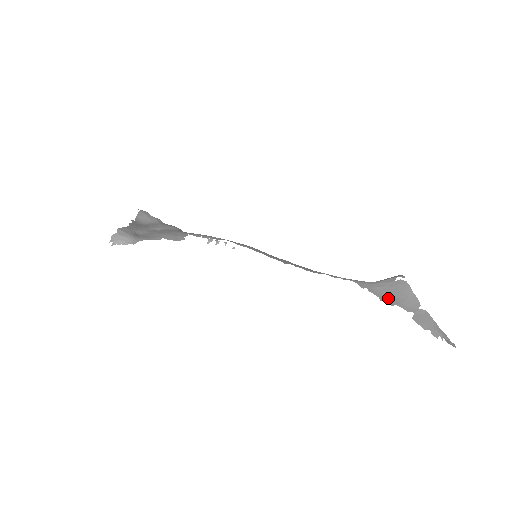
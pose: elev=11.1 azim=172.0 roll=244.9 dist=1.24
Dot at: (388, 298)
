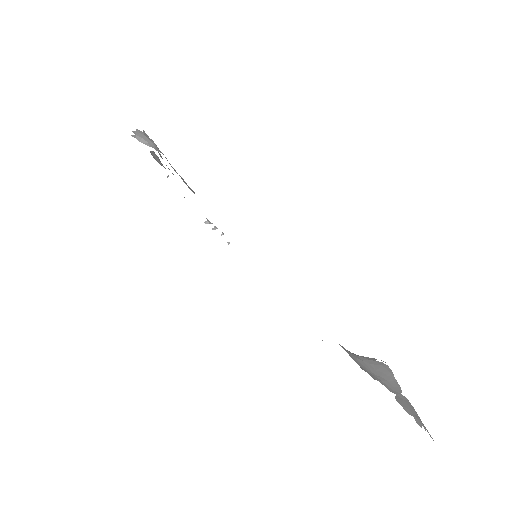
Dot at: (368, 371)
